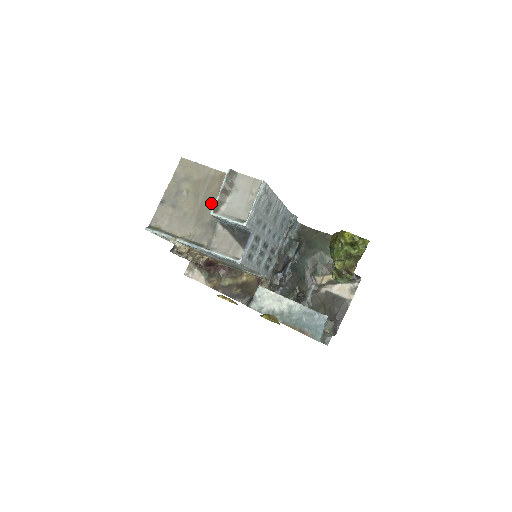
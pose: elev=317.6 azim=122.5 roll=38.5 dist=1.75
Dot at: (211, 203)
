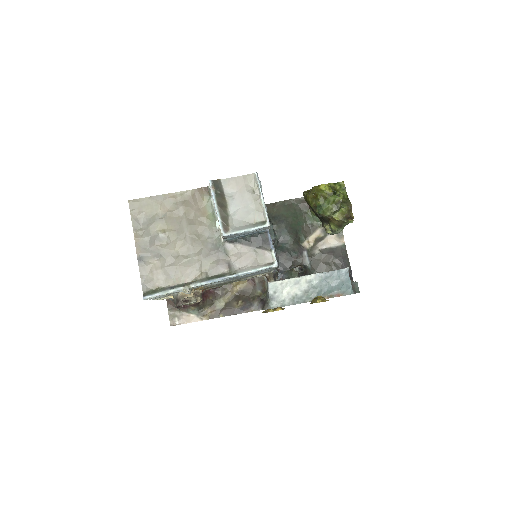
Dot at: (201, 228)
